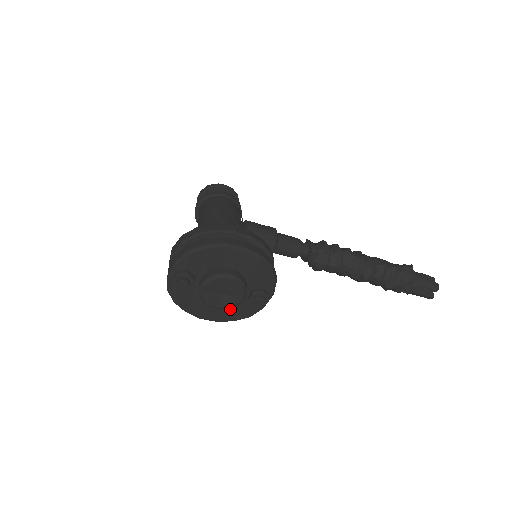
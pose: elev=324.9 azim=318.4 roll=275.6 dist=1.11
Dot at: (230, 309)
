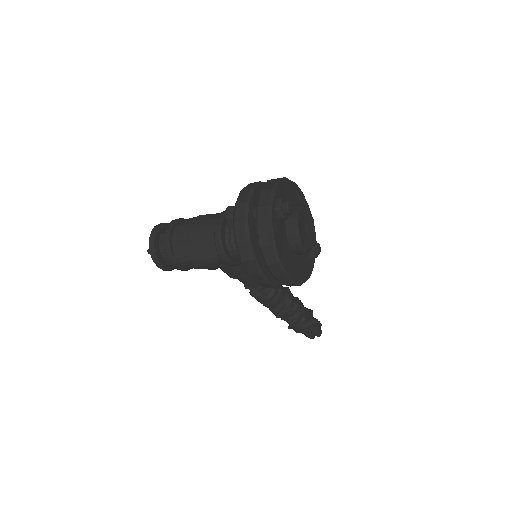
Dot at: (300, 264)
